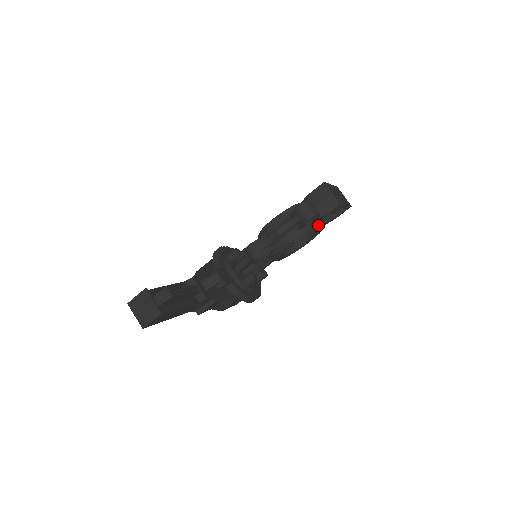
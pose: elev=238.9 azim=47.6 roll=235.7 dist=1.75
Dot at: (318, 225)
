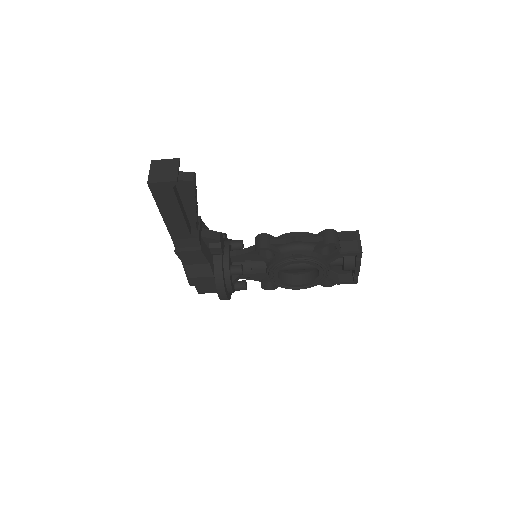
Dot at: (328, 264)
